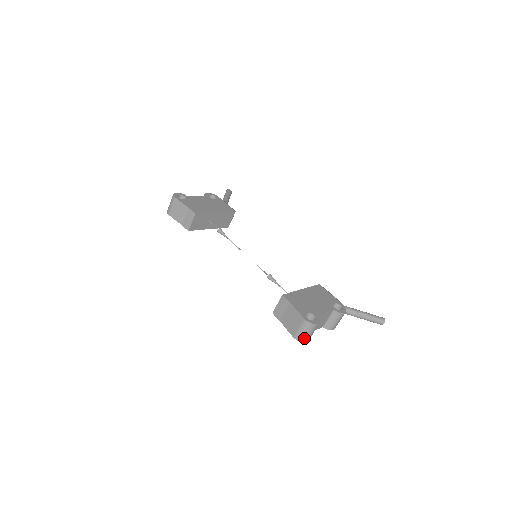
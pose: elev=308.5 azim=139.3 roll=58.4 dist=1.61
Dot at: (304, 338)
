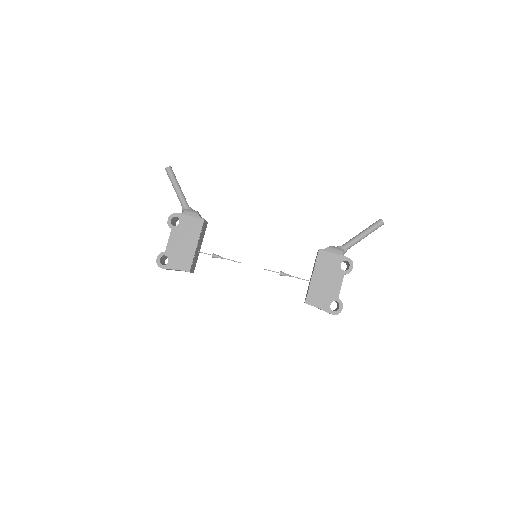
Dot at: occluded
